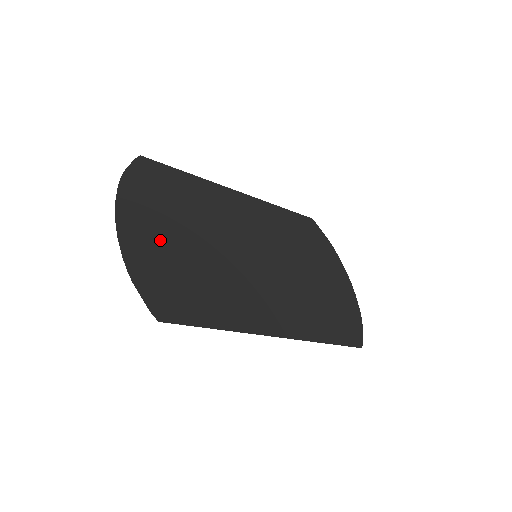
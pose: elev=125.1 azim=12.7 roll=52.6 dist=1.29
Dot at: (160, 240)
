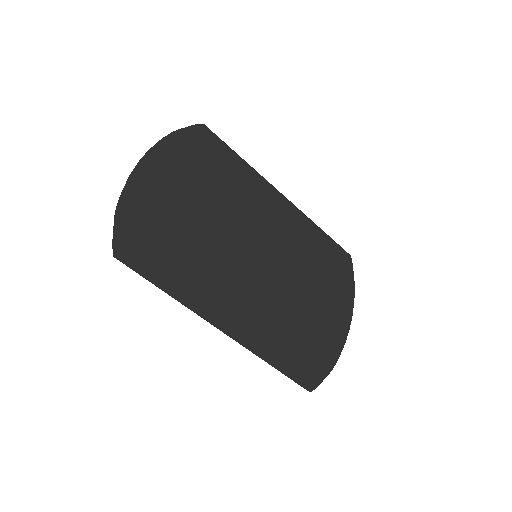
Dot at: (167, 197)
